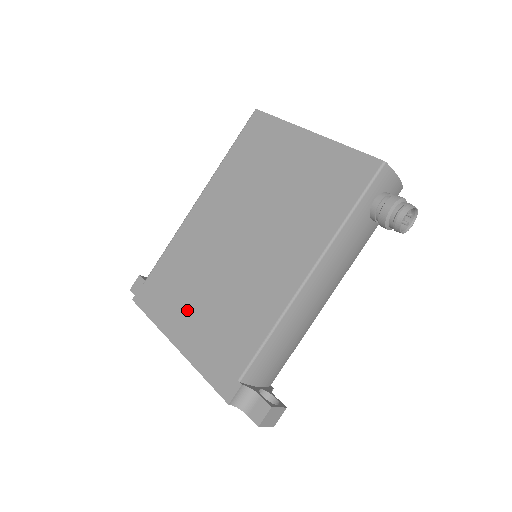
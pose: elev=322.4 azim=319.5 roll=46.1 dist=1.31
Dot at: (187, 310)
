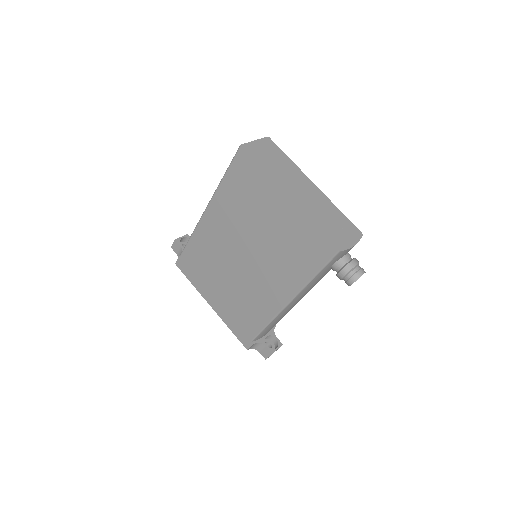
Dot at: (214, 288)
